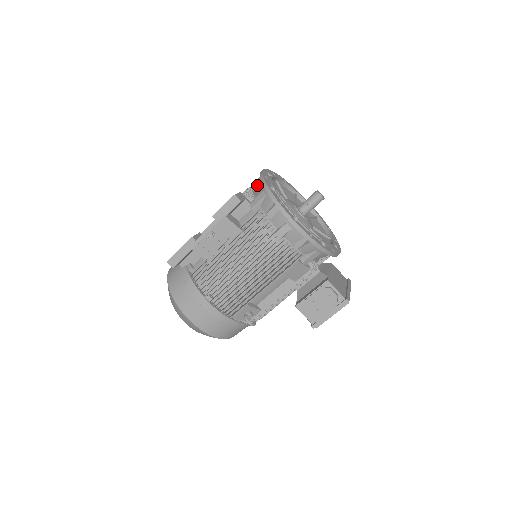
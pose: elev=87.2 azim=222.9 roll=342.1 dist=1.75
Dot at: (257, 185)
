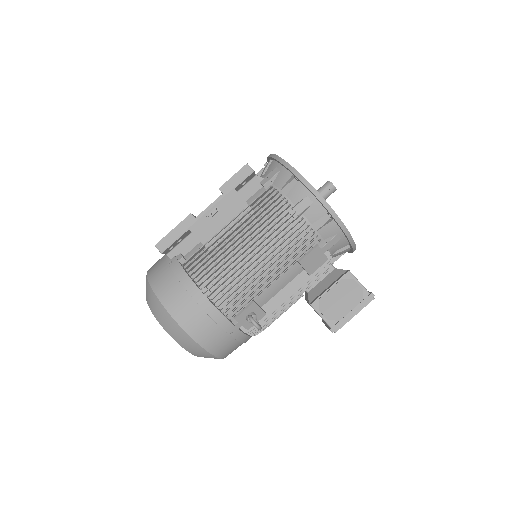
Dot at: (265, 168)
